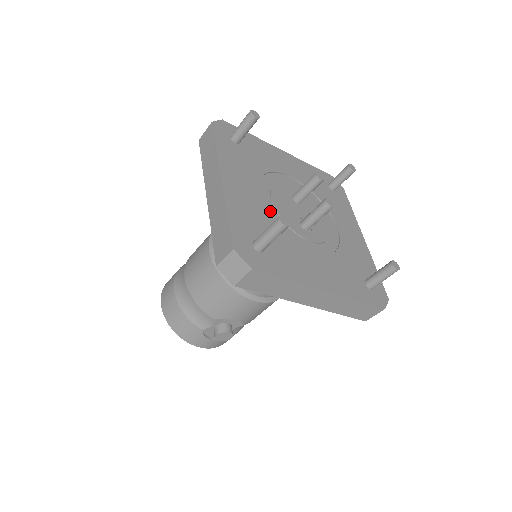
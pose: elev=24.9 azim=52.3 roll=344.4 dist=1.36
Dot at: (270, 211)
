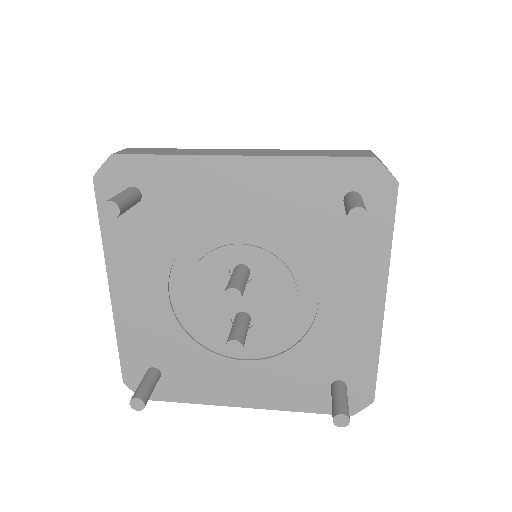
Dot at: (183, 314)
